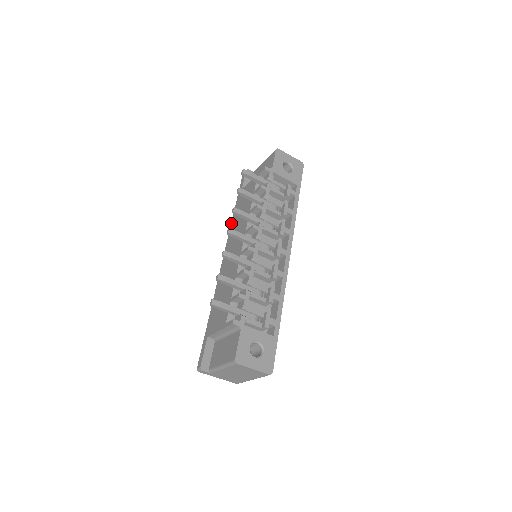
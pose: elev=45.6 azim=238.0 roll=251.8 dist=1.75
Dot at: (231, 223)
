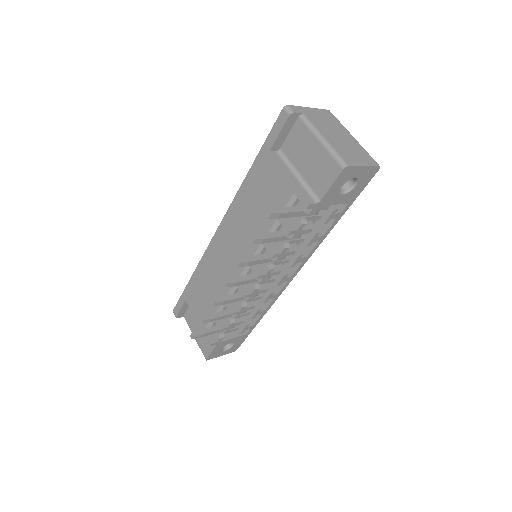
Dot at: (238, 191)
